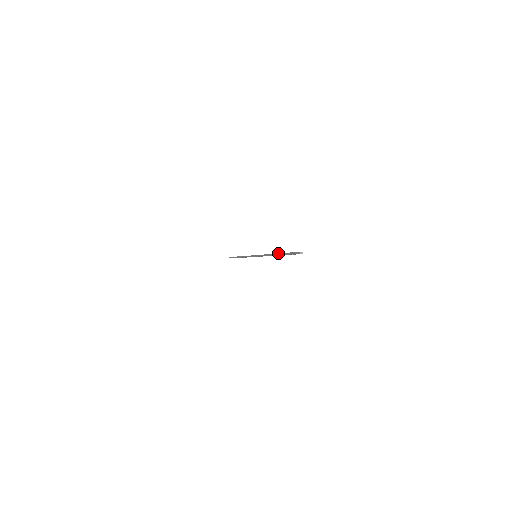
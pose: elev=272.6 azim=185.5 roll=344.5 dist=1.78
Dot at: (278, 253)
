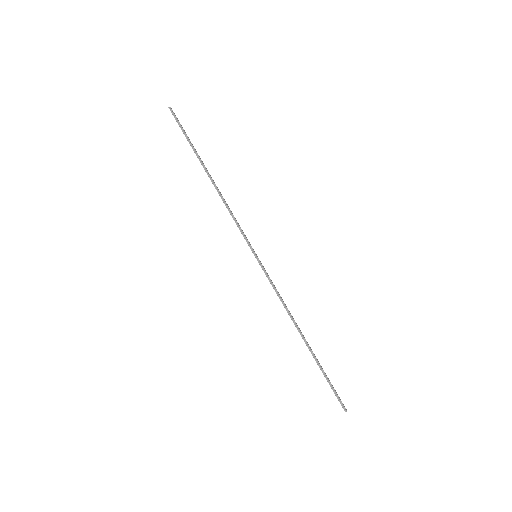
Dot at: (310, 347)
